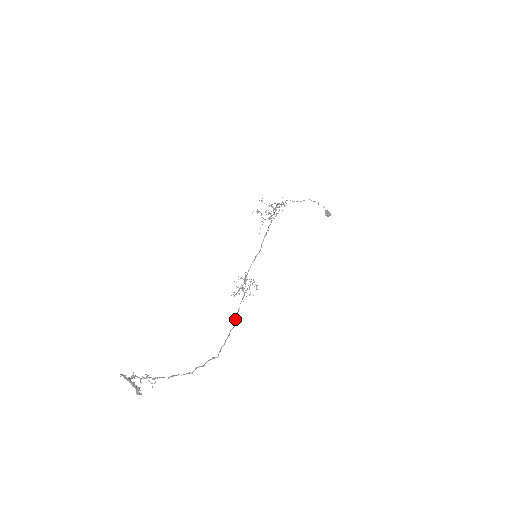
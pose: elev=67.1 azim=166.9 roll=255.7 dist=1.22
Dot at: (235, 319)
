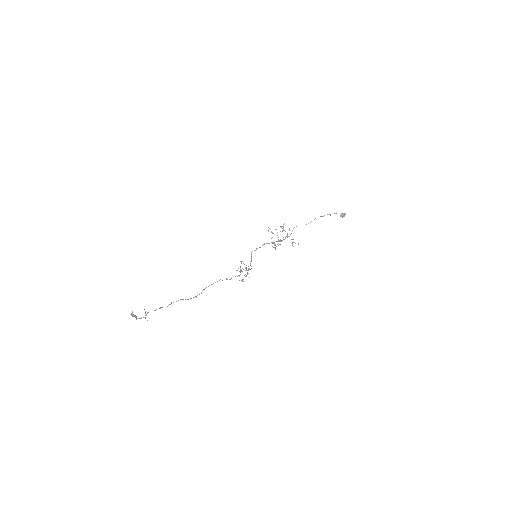
Dot at: (222, 280)
